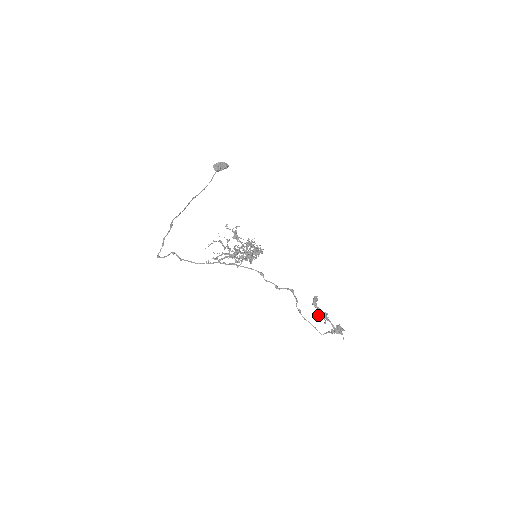
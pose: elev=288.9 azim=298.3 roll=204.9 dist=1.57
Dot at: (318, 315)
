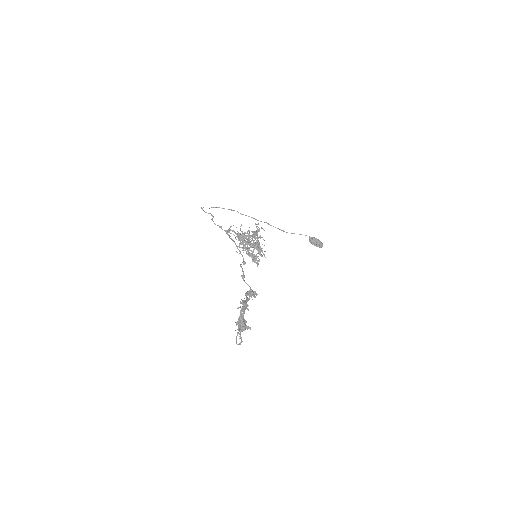
Dot at: occluded
